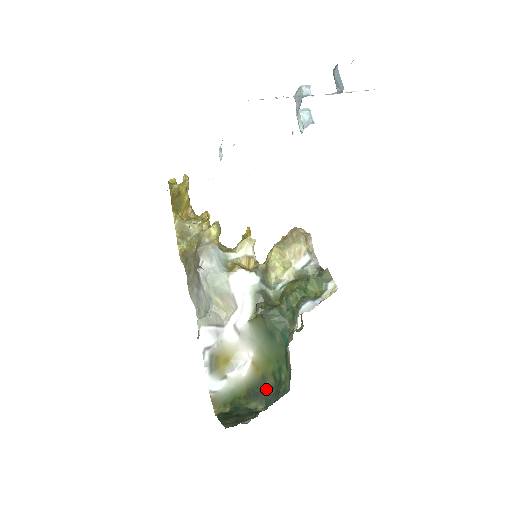
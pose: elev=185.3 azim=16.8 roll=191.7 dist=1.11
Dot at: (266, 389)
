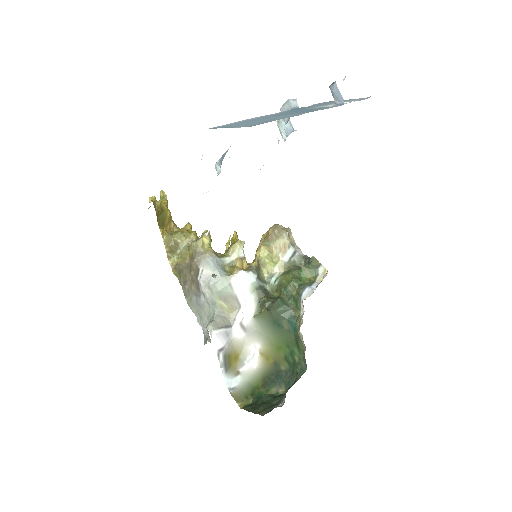
Dot at: (282, 373)
